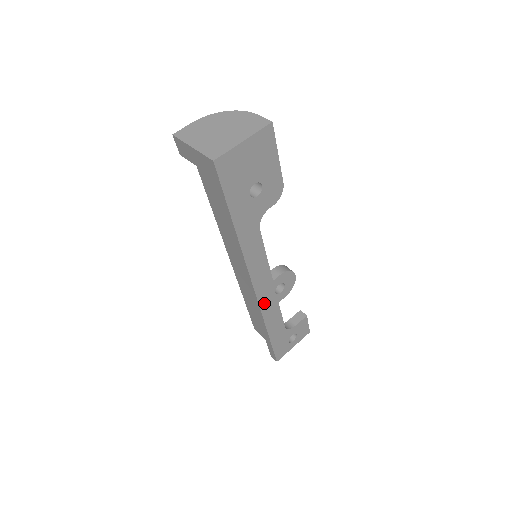
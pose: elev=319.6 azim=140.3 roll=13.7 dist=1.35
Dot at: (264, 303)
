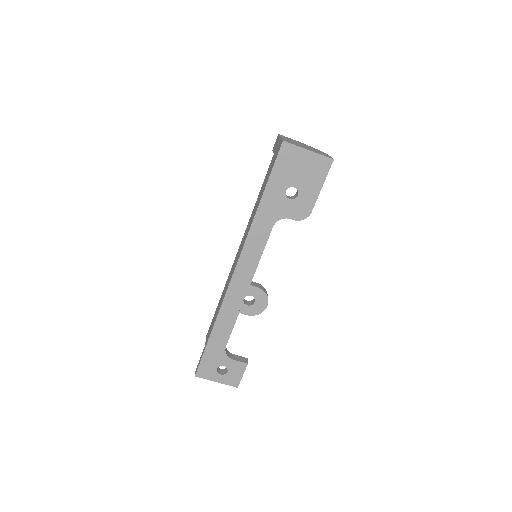
Dot at: (230, 297)
